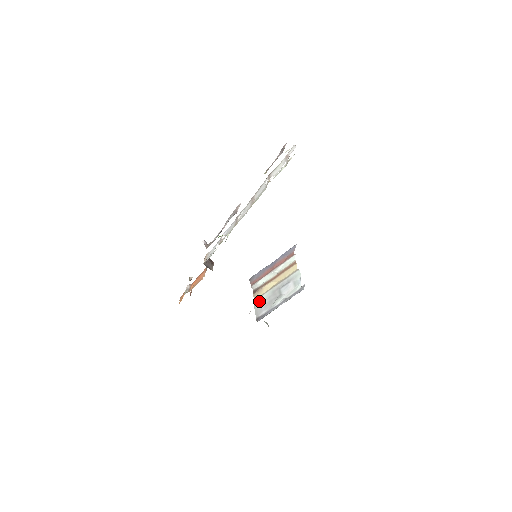
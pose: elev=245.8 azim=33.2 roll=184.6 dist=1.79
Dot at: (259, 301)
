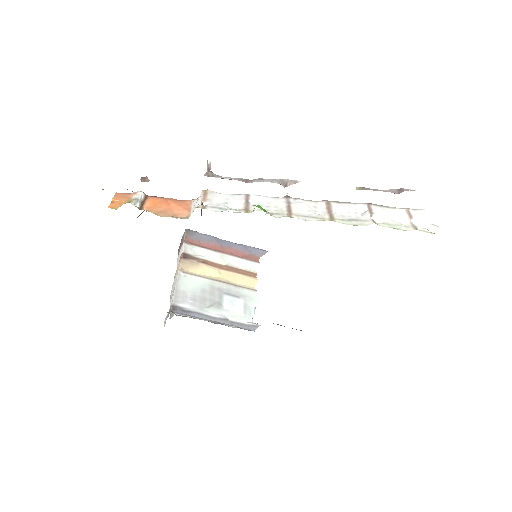
Dot at: (188, 281)
